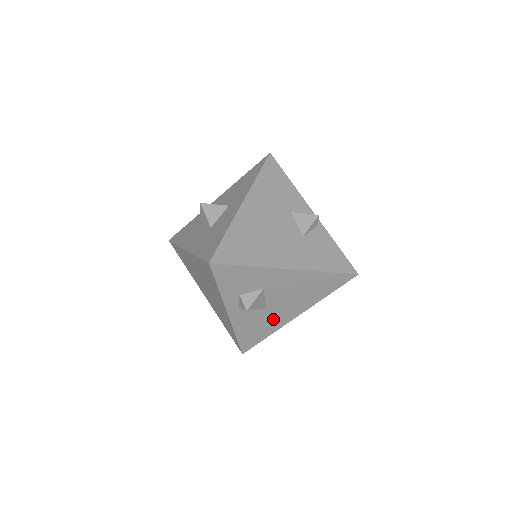
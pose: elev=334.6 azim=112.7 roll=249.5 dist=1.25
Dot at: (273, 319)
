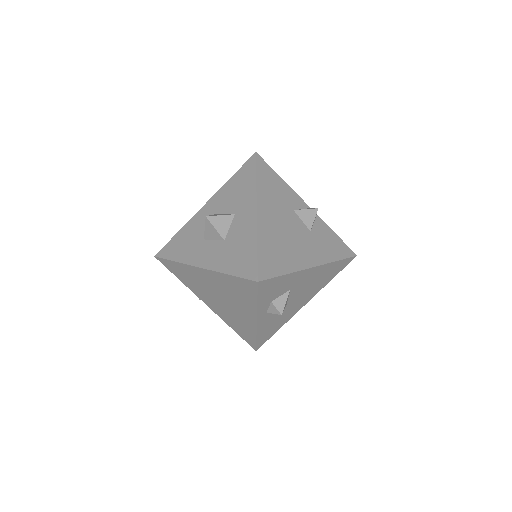
Dot at: (288, 313)
